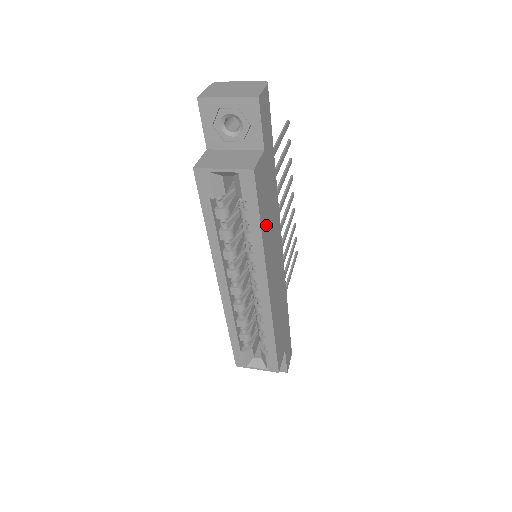
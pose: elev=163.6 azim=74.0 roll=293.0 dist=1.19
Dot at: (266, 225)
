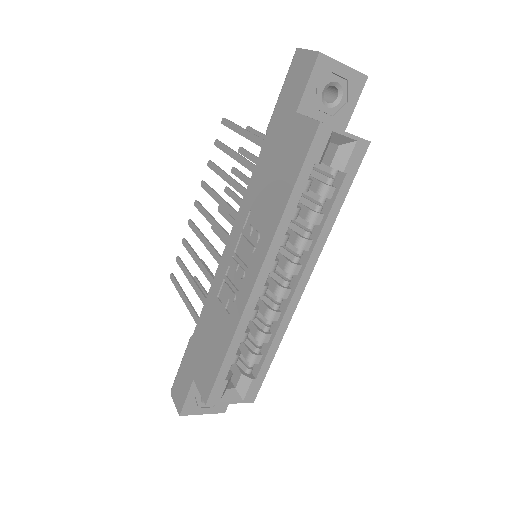
Dot at: occluded
